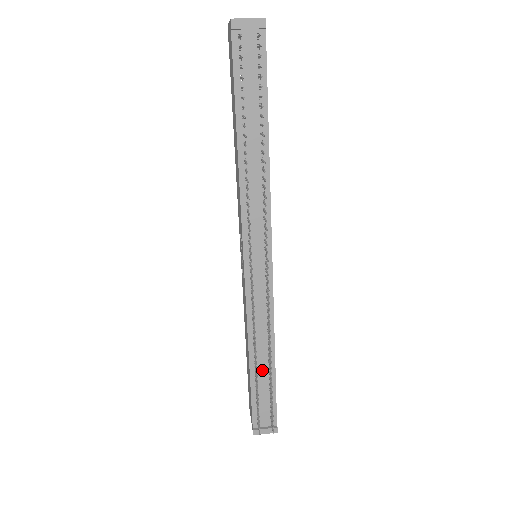
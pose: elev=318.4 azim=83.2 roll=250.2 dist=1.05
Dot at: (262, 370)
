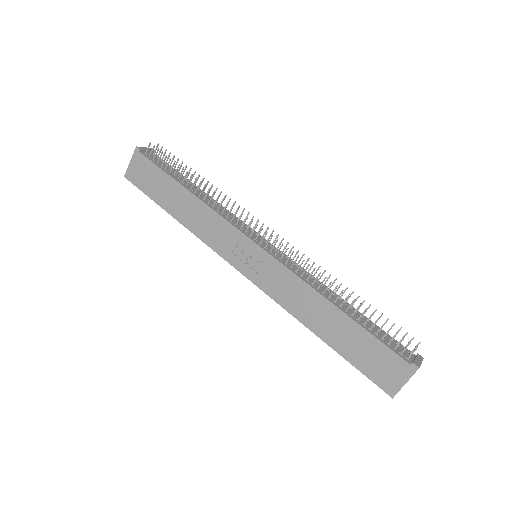
Dot at: (351, 312)
